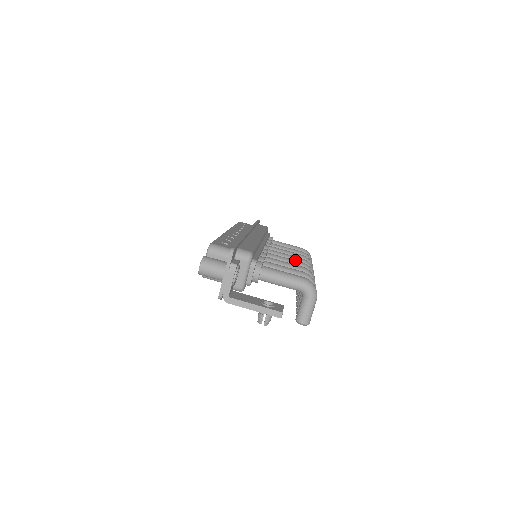
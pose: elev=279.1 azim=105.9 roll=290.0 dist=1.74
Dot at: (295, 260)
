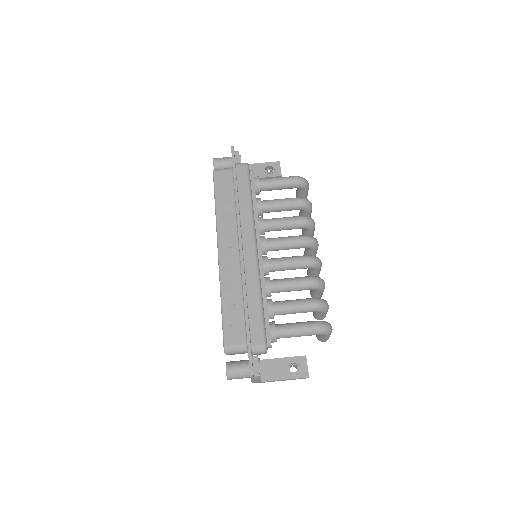
Dot at: (298, 259)
